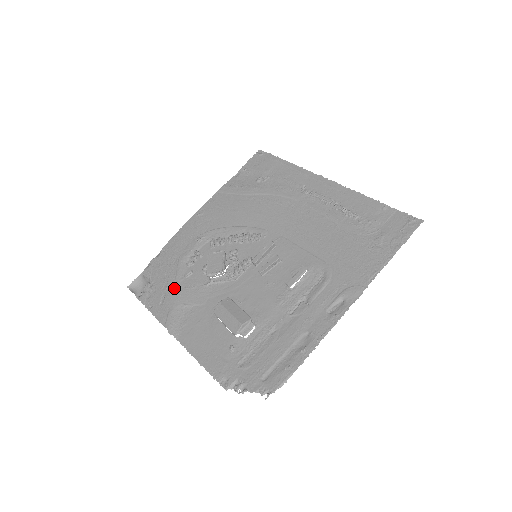
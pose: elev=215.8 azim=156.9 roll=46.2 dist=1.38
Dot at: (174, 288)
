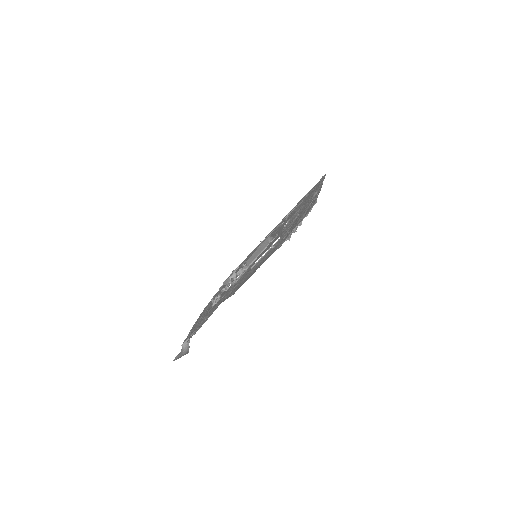
Dot at: (211, 309)
